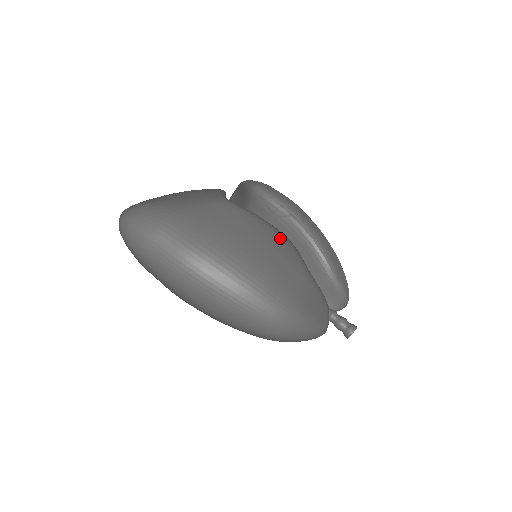
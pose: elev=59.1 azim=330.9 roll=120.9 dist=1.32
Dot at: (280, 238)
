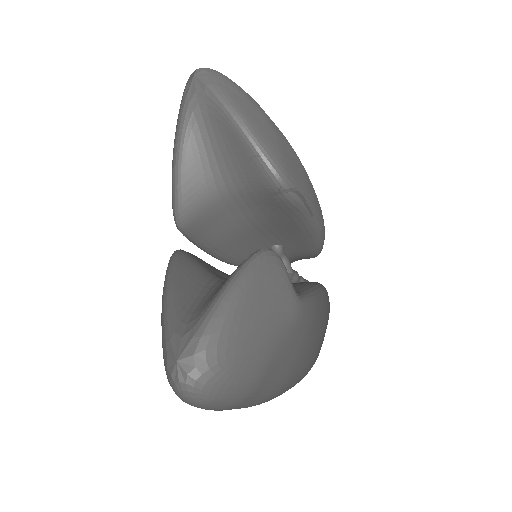
Dot at: (327, 304)
